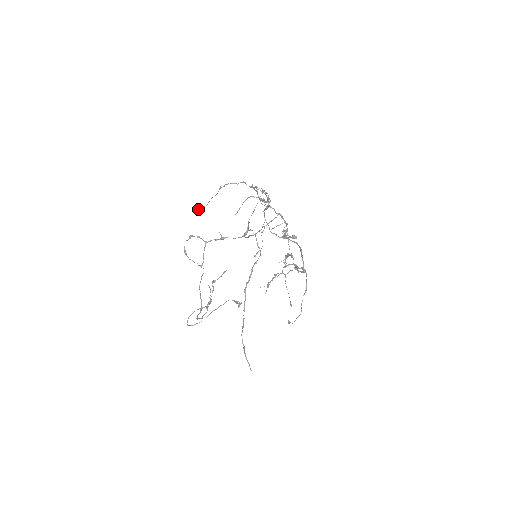
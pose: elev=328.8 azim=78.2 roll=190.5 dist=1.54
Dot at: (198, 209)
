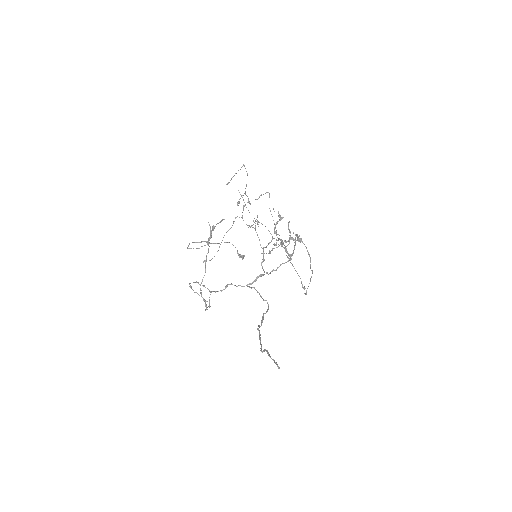
Dot at: occluded
